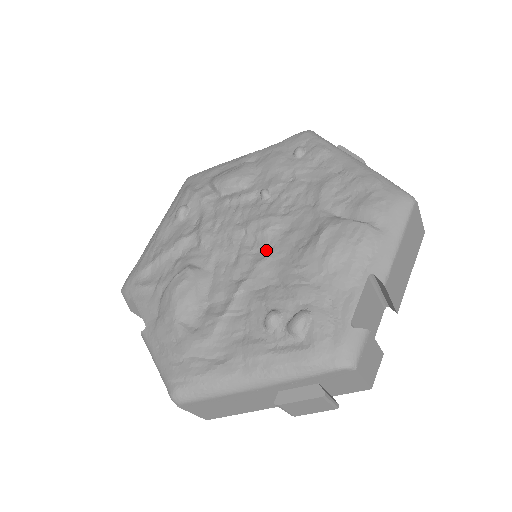
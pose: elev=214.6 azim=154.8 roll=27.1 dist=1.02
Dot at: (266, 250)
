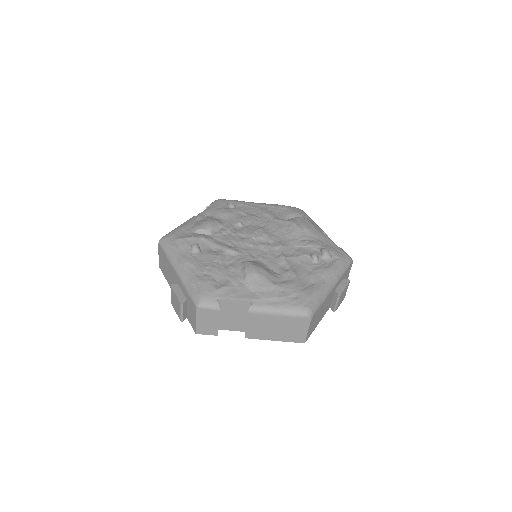
Dot at: (274, 241)
